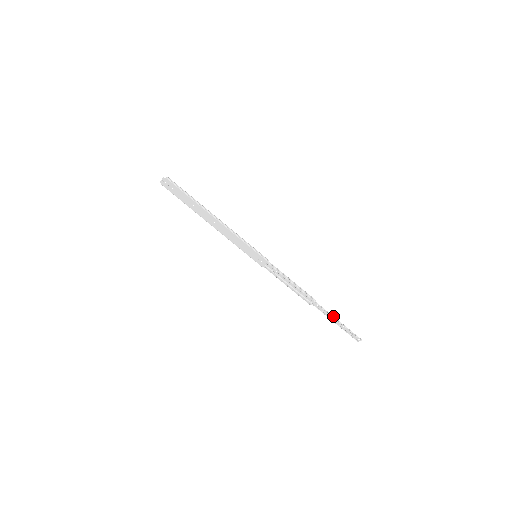
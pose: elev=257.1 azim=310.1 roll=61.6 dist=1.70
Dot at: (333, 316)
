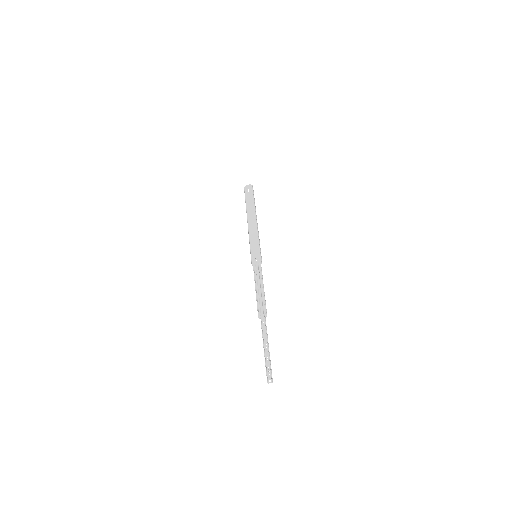
Dot at: occluded
